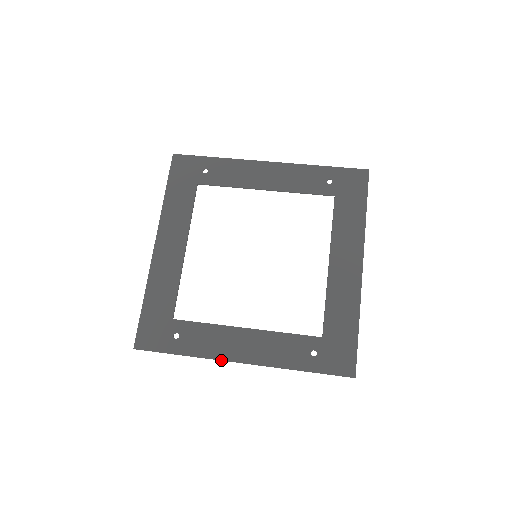
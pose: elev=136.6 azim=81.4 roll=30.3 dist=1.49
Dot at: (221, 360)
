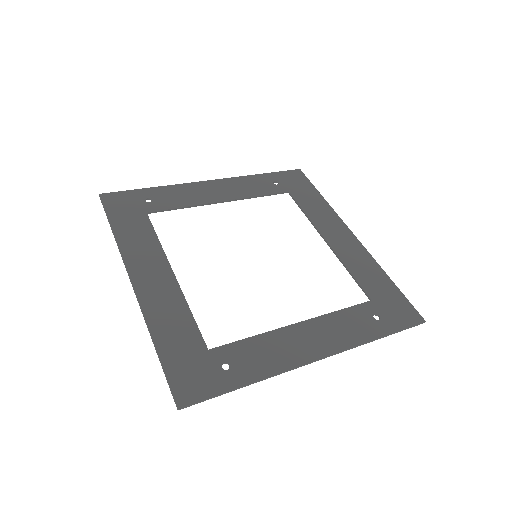
Dot at: (297, 367)
